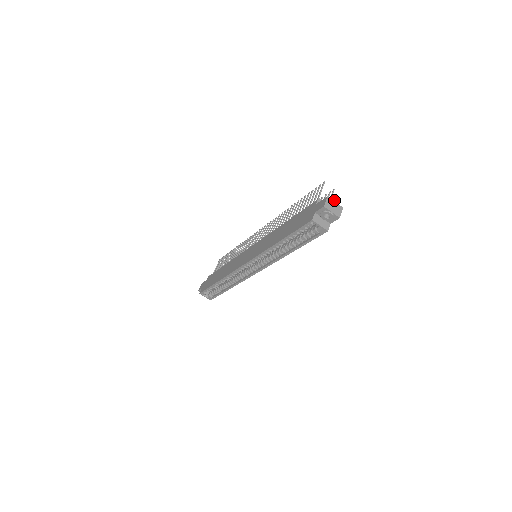
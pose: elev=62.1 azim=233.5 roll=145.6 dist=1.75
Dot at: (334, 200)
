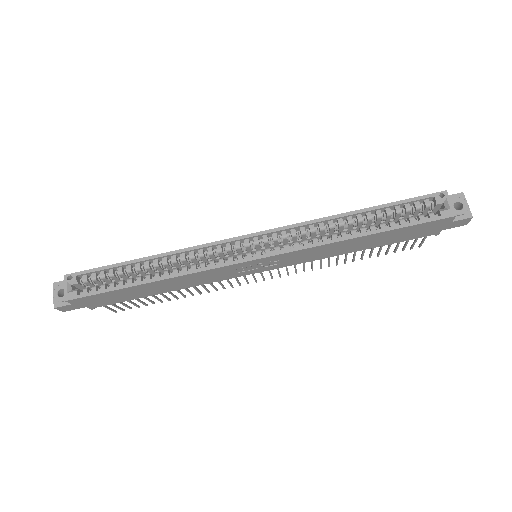
Dot at: occluded
